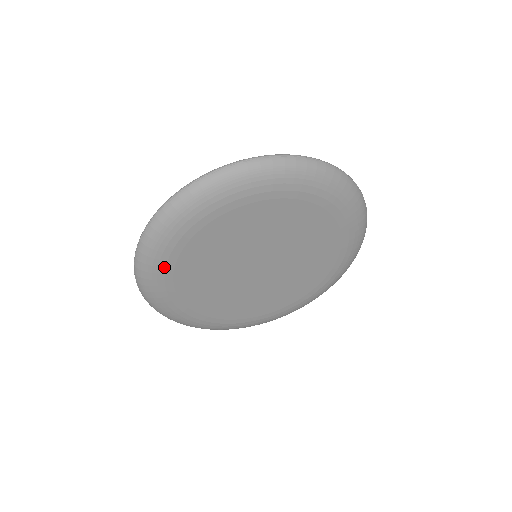
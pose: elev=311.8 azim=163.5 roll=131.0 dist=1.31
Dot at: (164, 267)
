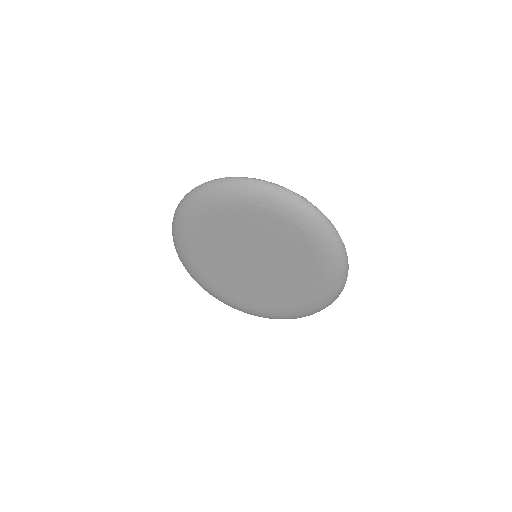
Dot at: (185, 240)
